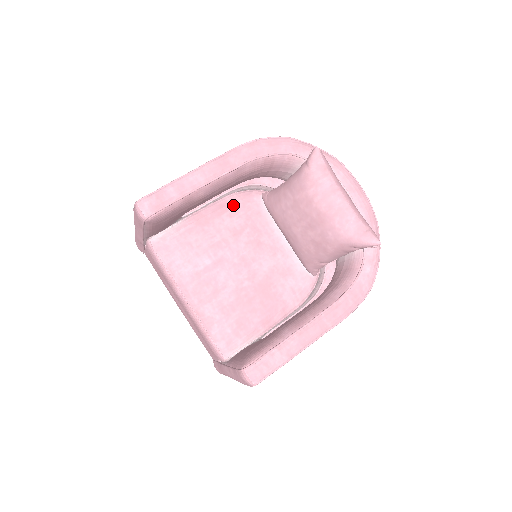
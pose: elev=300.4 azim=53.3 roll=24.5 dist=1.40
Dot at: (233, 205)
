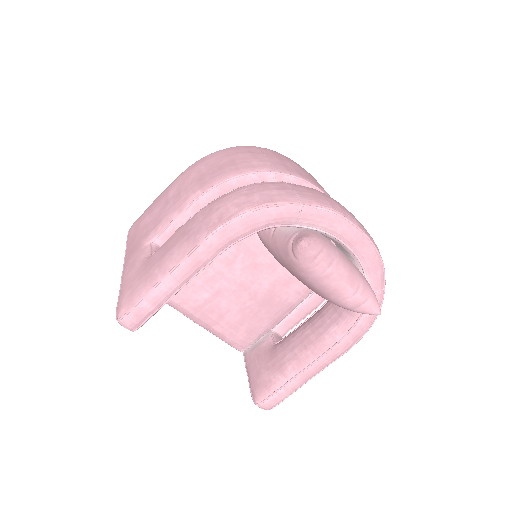
Dot at: occluded
